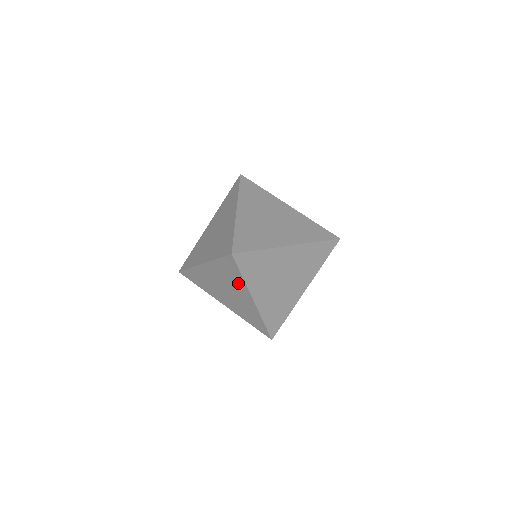
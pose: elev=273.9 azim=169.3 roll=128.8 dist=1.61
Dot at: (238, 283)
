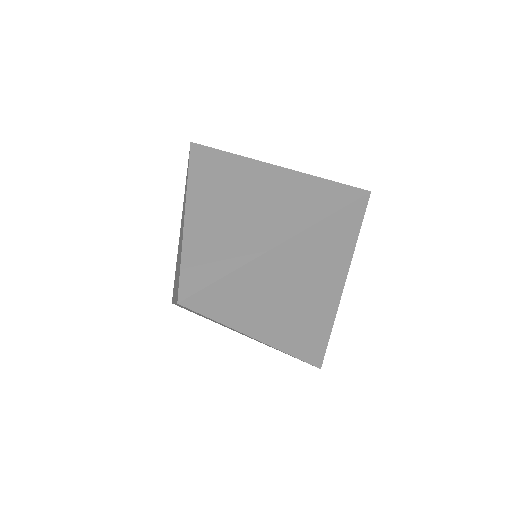
Dot at: (224, 325)
